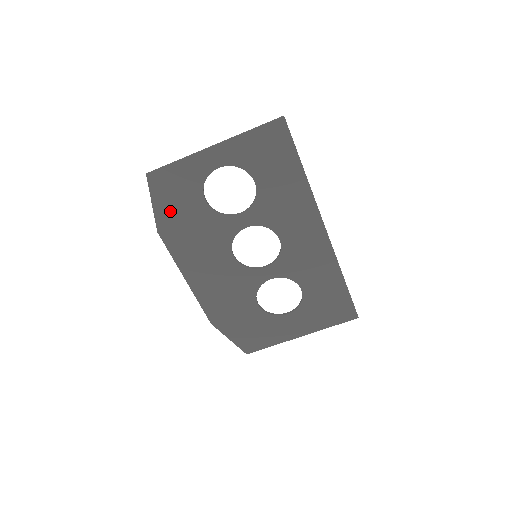
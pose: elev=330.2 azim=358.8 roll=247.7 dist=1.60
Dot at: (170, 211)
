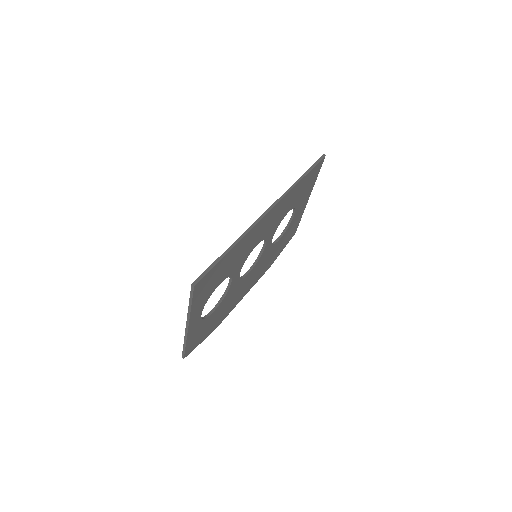
Dot at: (208, 330)
